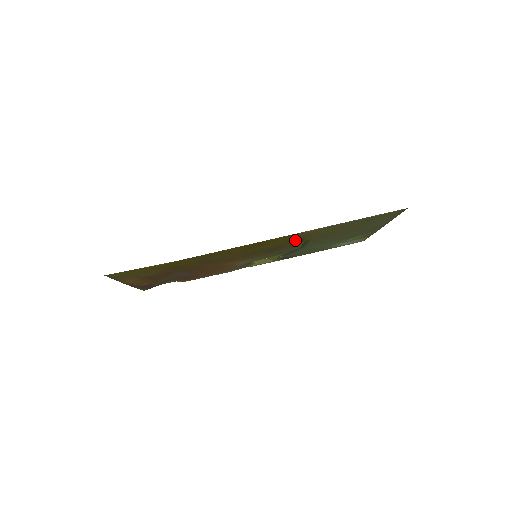
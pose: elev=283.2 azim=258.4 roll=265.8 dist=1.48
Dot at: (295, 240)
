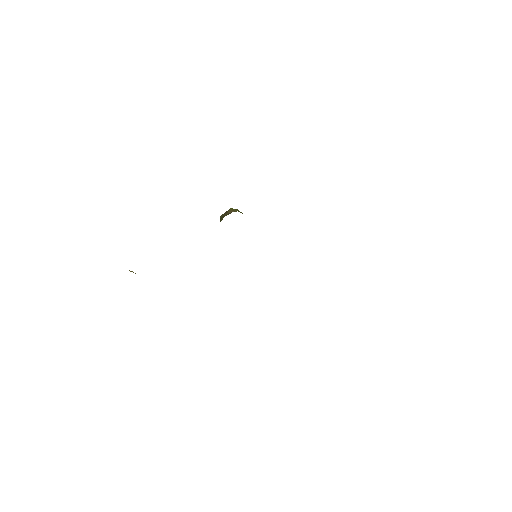
Dot at: occluded
